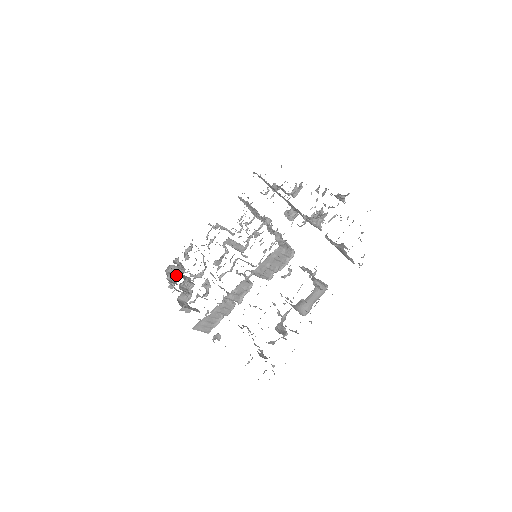
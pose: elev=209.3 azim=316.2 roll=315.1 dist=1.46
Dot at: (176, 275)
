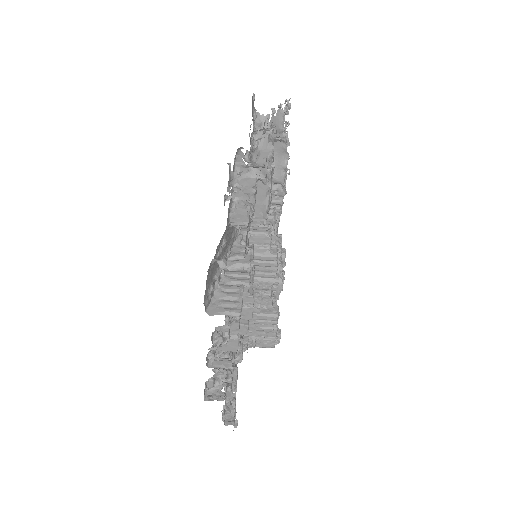
Dot at: (223, 400)
